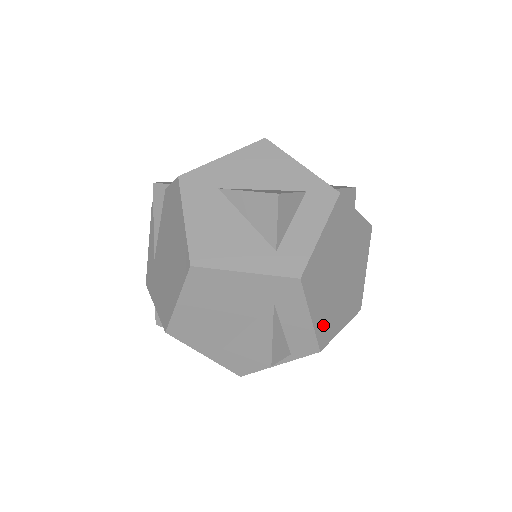
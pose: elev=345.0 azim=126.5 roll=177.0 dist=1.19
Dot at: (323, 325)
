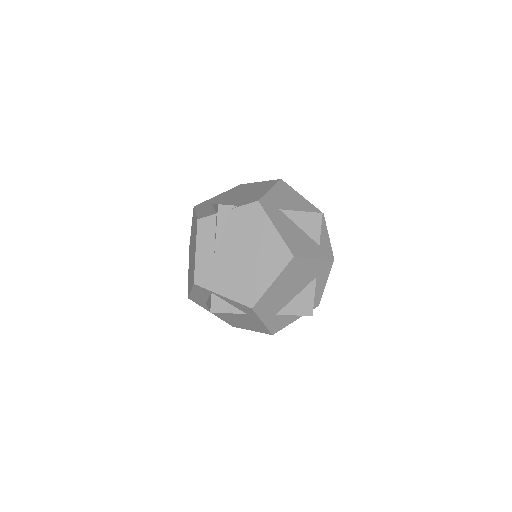
Dot at: occluded
